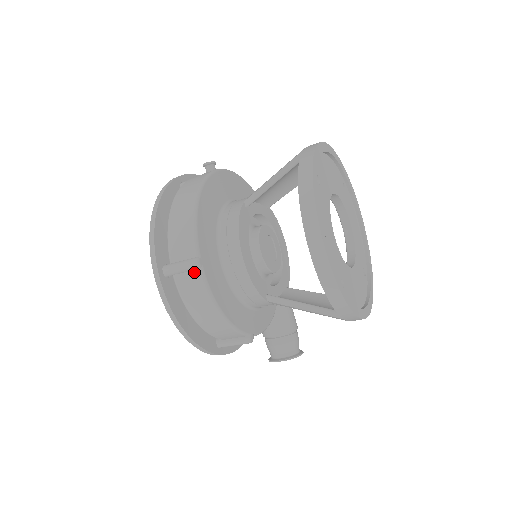
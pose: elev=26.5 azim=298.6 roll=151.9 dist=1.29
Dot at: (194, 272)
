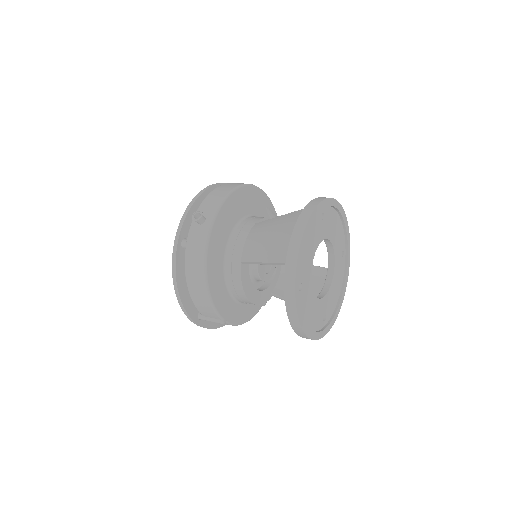
Dot at: occluded
